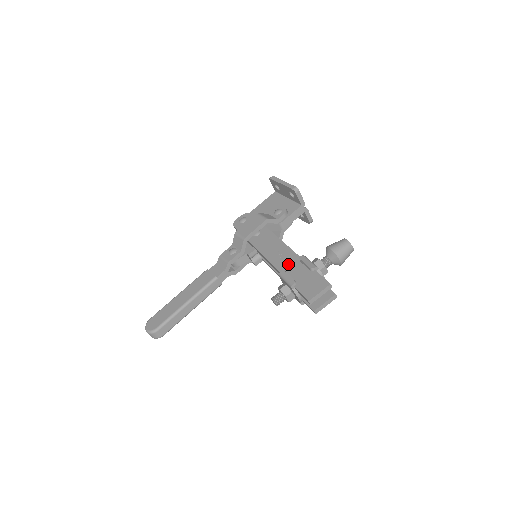
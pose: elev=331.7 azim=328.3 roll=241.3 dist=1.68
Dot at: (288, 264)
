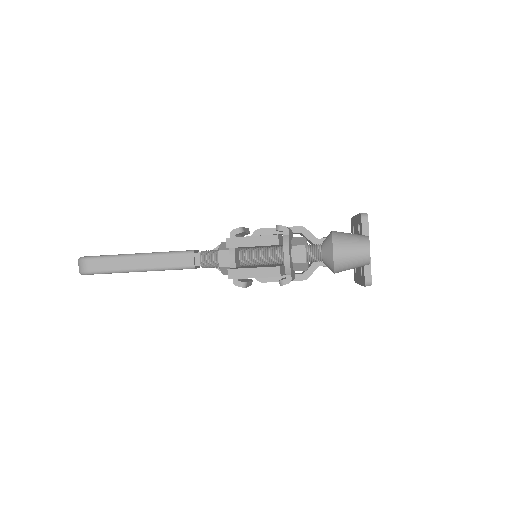
Dot at: occluded
